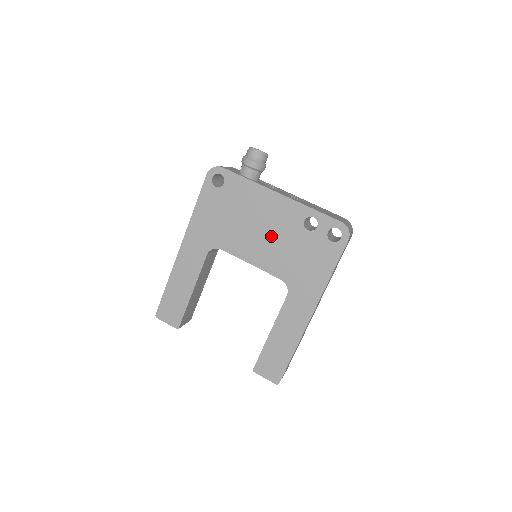
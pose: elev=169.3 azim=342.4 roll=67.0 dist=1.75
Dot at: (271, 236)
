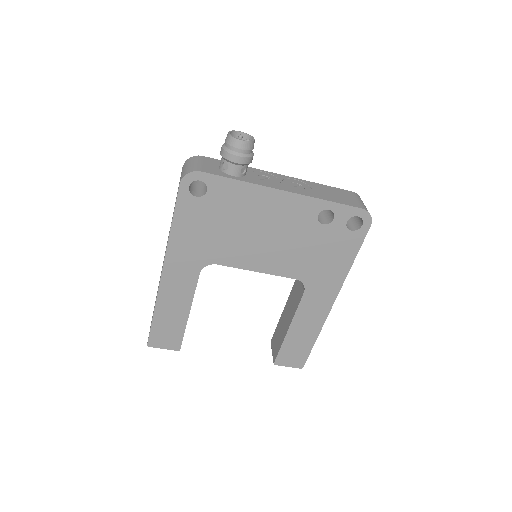
Dot at: (279, 239)
